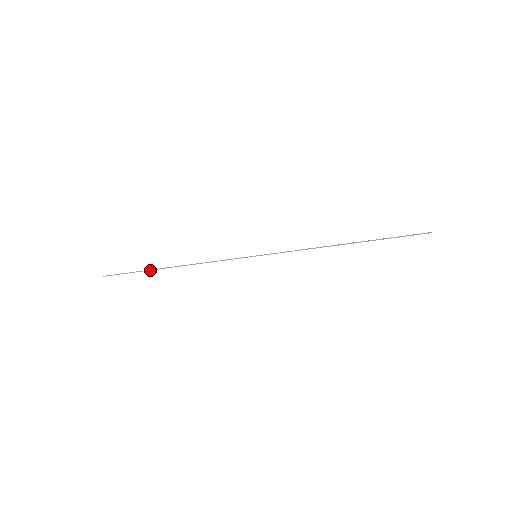
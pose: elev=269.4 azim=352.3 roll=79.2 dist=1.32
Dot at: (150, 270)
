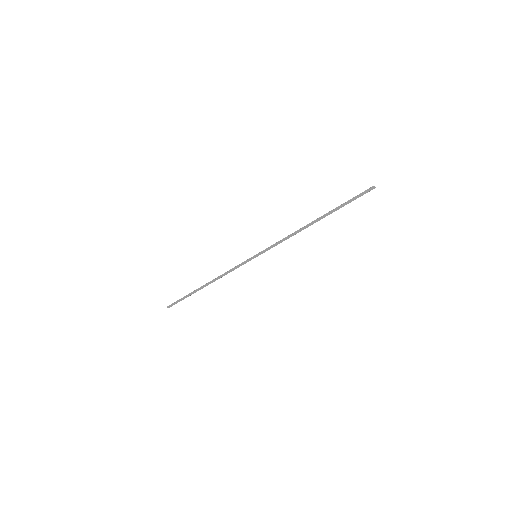
Dot at: (193, 292)
